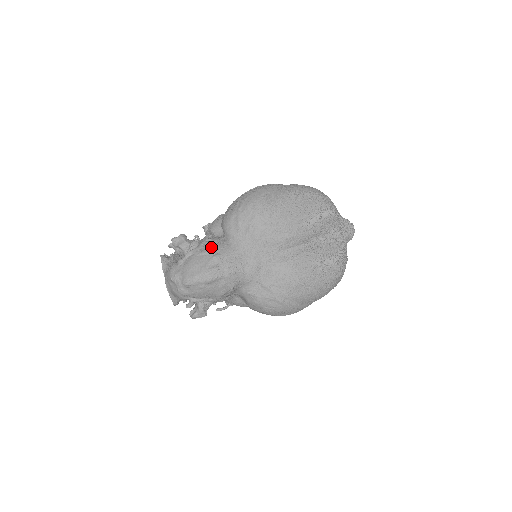
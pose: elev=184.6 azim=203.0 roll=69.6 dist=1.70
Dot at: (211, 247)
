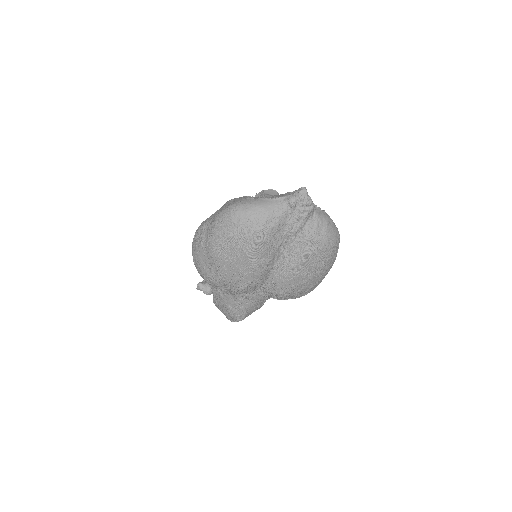
Dot at: (220, 299)
